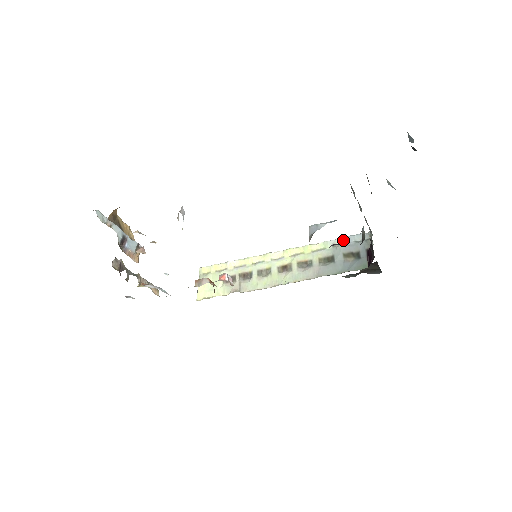
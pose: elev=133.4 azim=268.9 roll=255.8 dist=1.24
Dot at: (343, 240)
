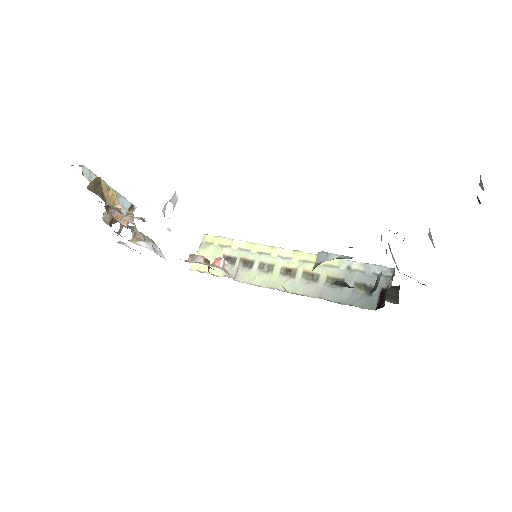
Dot at: (361, 266)
